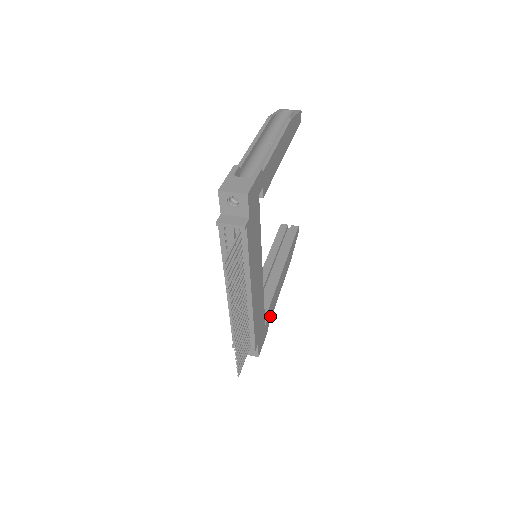
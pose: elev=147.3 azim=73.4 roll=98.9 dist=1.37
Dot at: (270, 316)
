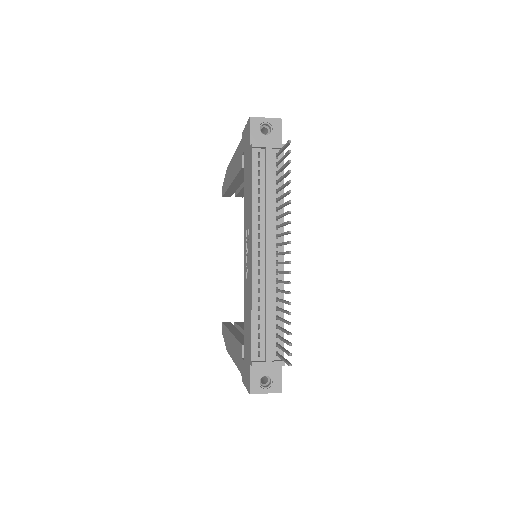
Dot at: occluded
